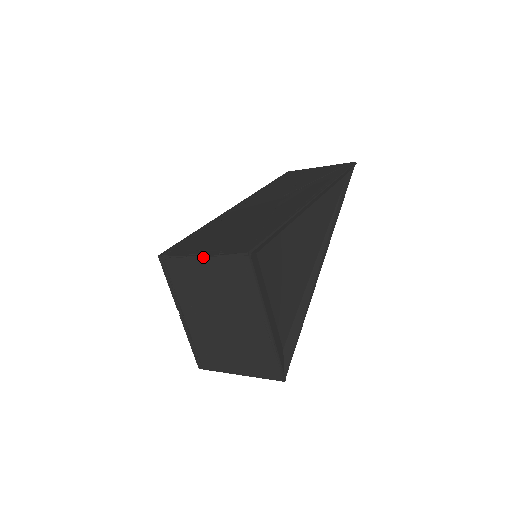
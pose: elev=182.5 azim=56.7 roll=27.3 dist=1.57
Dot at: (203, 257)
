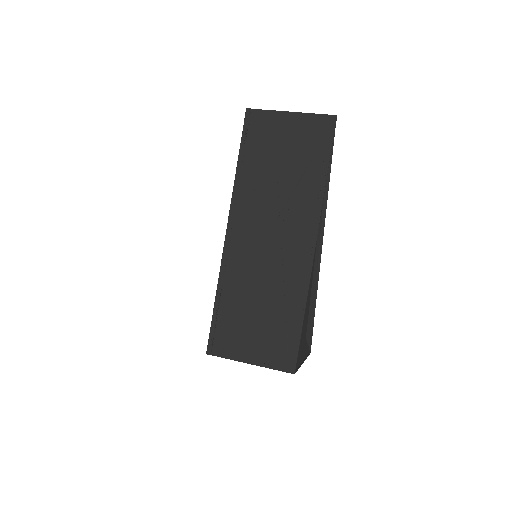
Dot at: (252, 364)
